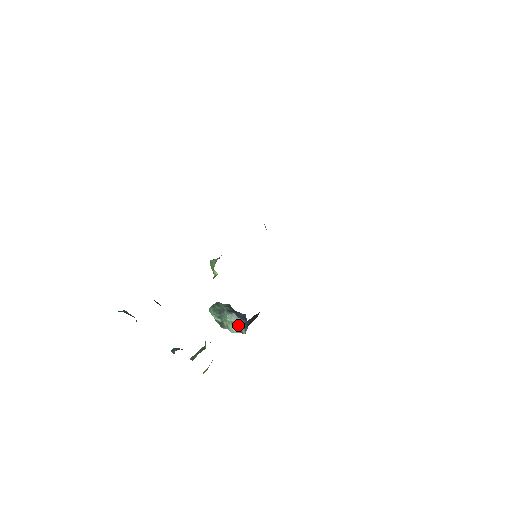
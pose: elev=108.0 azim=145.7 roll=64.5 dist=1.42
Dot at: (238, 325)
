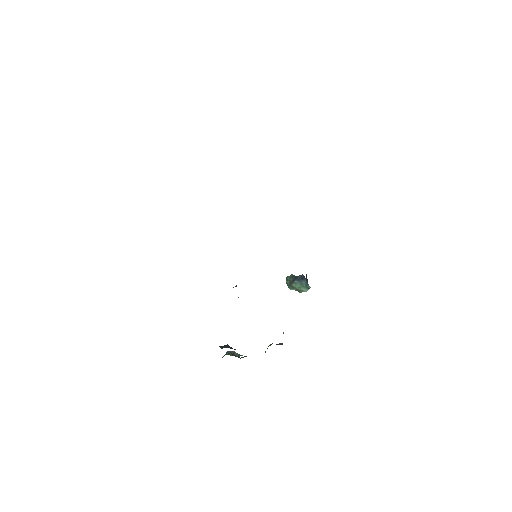
Dot at: (303, 286)
